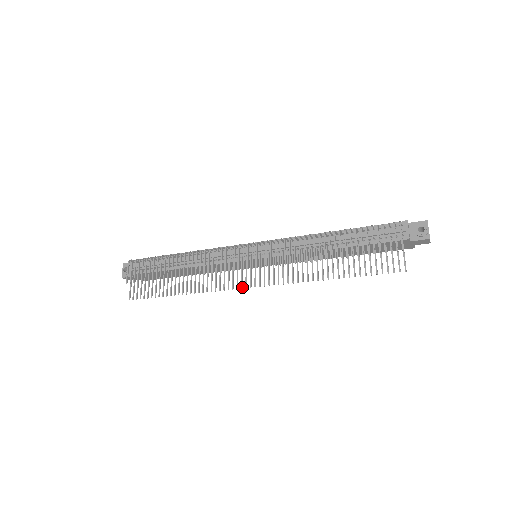
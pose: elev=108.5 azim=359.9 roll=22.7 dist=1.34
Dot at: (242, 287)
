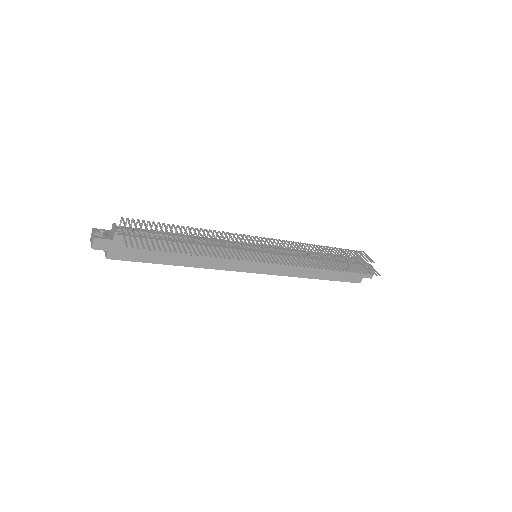
Dot at: (265, 263)
